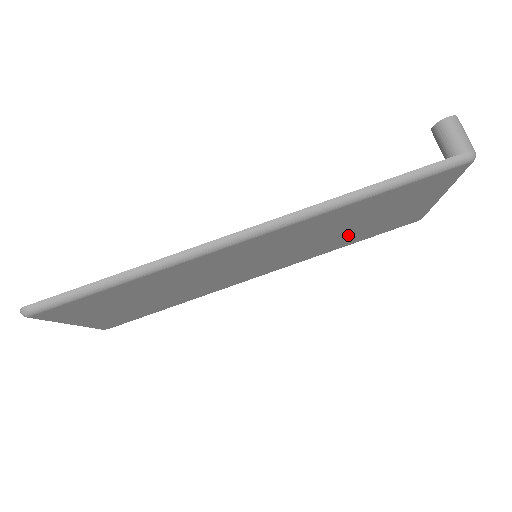
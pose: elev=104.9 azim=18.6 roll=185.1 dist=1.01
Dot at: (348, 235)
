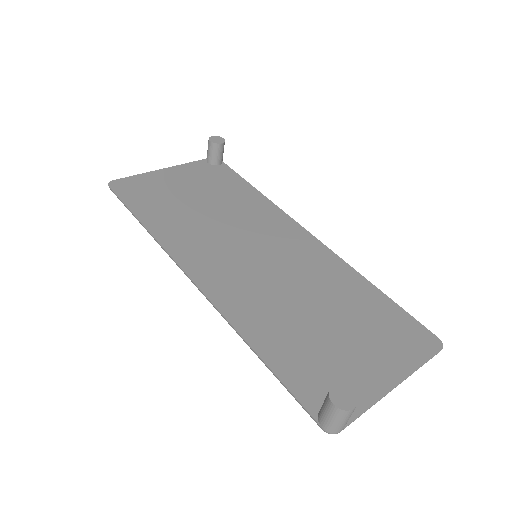
Dot at: occluded
